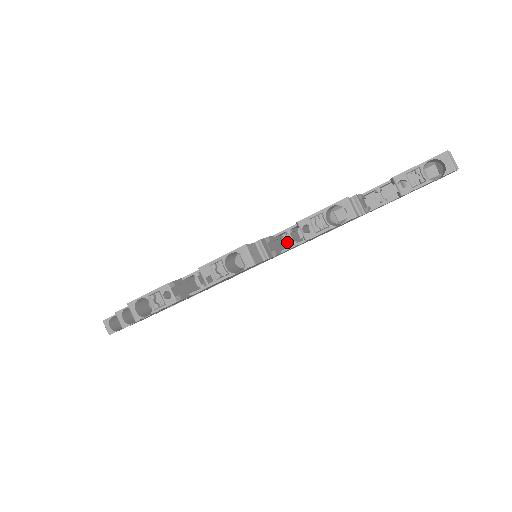
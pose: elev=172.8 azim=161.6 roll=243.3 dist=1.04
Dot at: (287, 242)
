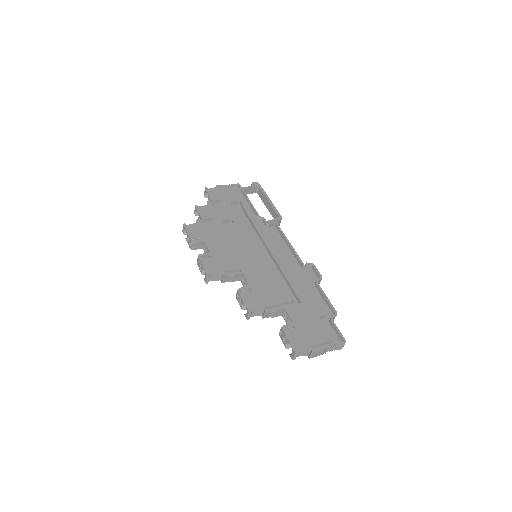
Dot at: occluded
